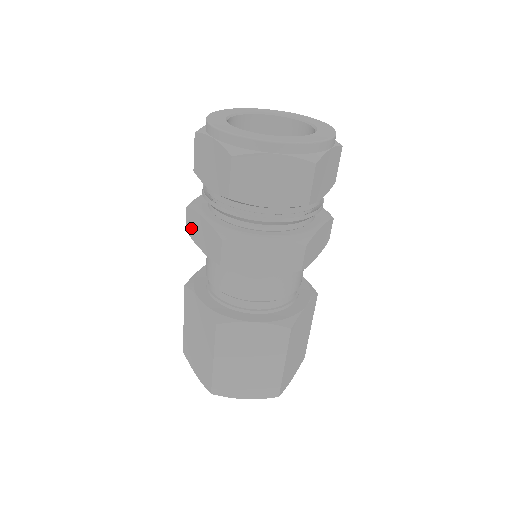
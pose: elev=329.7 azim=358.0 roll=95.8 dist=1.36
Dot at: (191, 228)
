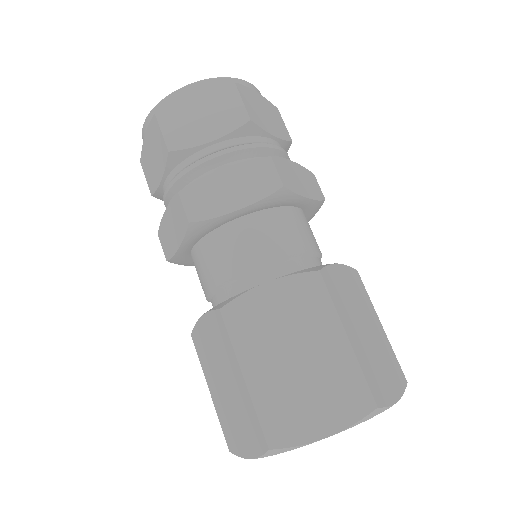
Dot at: (166, 247)
